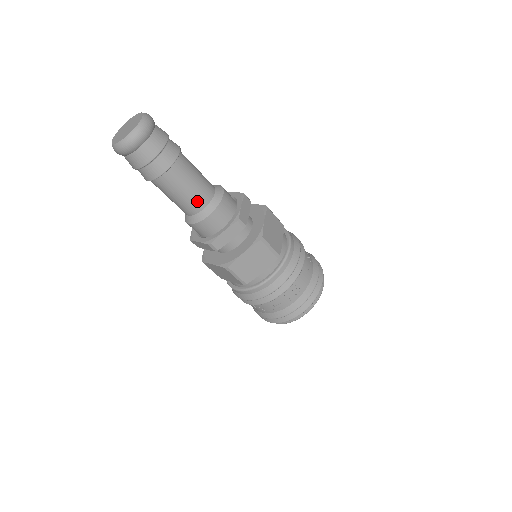
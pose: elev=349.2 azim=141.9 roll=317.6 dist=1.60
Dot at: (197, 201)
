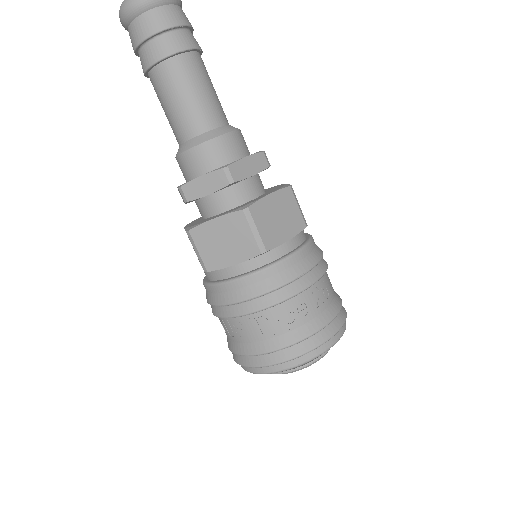
Dot at: (214, 112)
